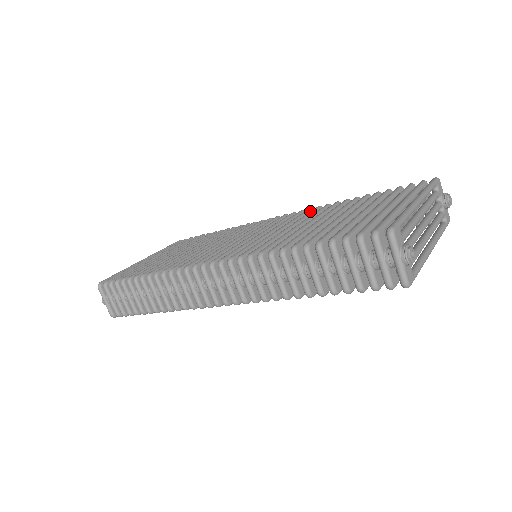
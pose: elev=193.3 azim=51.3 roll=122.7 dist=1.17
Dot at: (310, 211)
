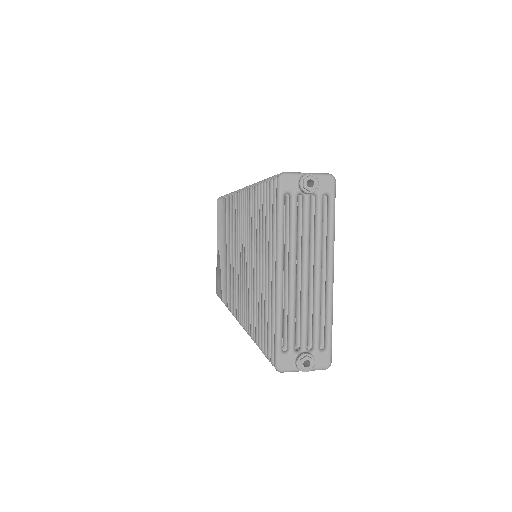
Dot at: occluded
